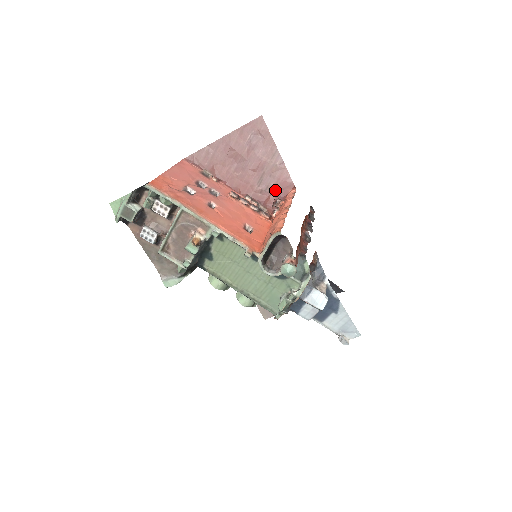
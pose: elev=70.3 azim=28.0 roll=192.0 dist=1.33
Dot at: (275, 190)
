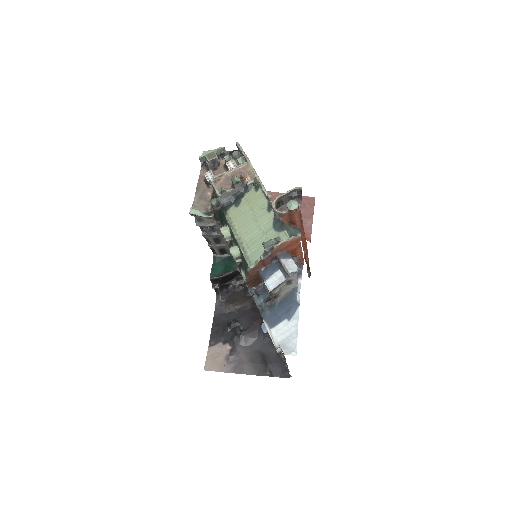
Dot at: occluded
